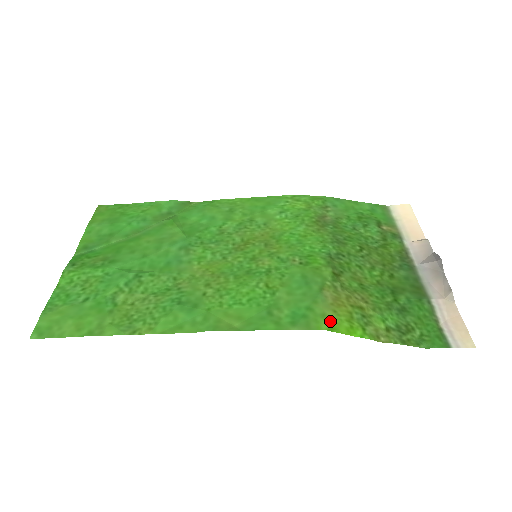
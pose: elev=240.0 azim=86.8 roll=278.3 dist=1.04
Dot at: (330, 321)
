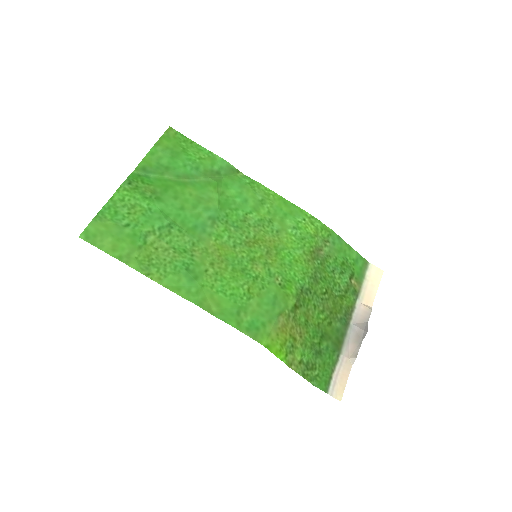
Dot at: (270, 340)
